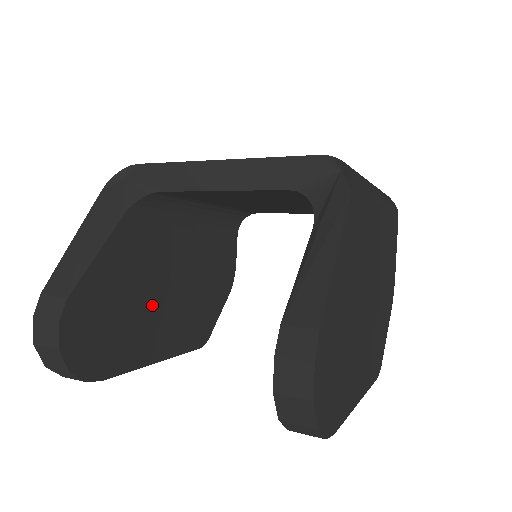
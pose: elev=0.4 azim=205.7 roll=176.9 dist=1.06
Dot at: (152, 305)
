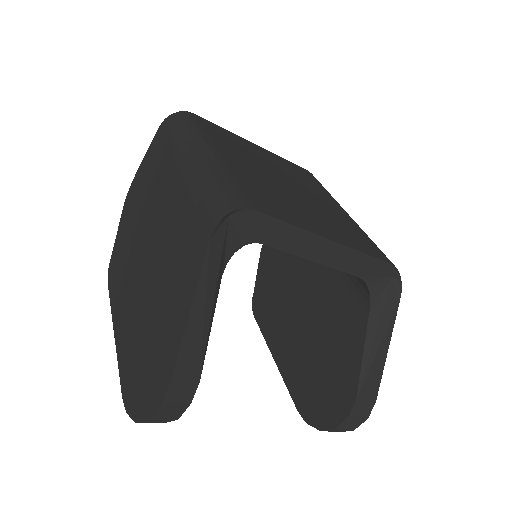
Dot at: occluded
